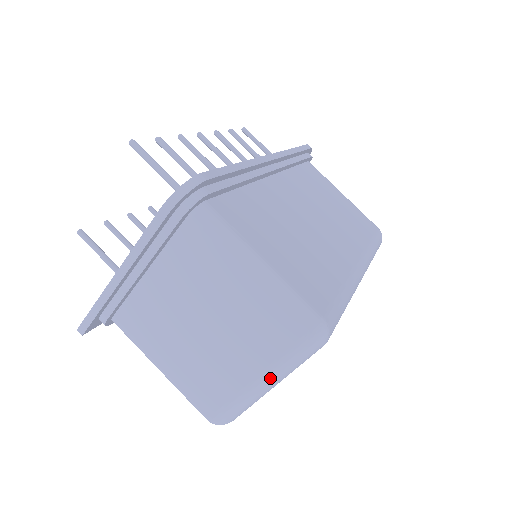
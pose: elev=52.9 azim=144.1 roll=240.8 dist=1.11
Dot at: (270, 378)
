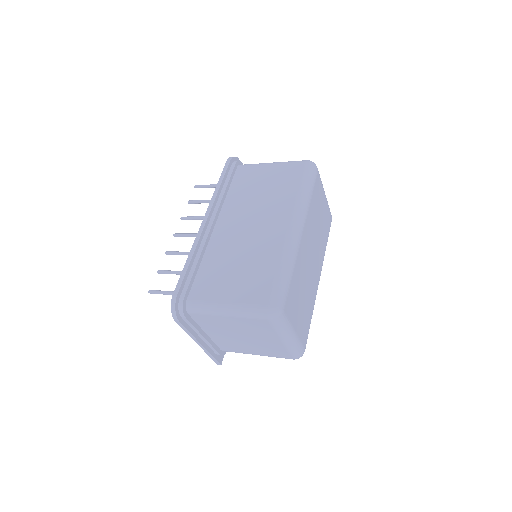
Dot at: (284, 336)
